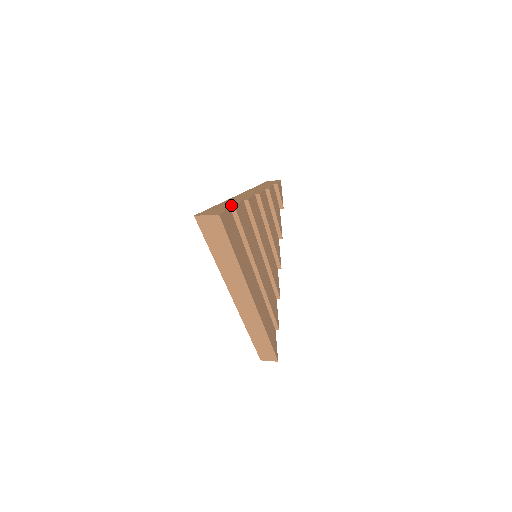
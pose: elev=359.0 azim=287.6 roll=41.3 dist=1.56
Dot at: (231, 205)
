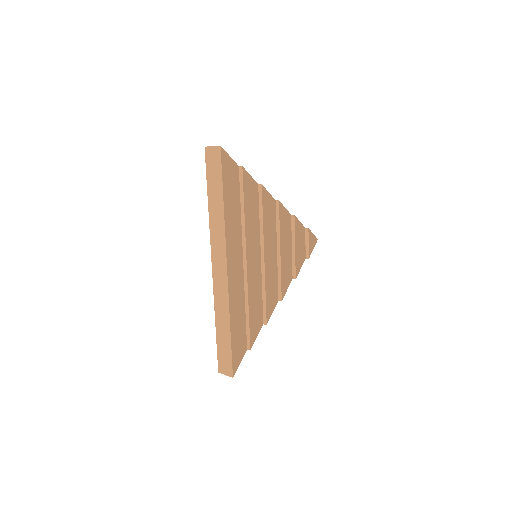
Dot at: occluded
